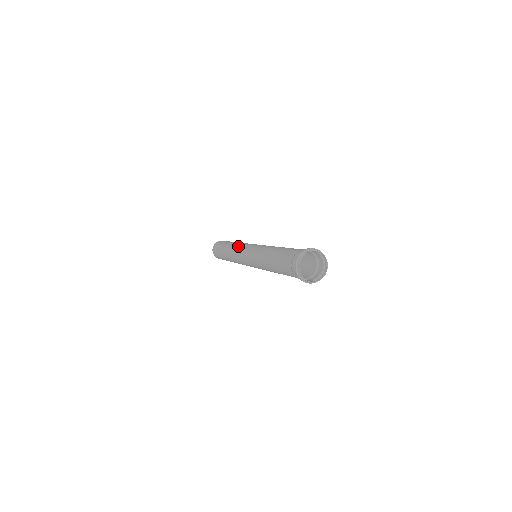
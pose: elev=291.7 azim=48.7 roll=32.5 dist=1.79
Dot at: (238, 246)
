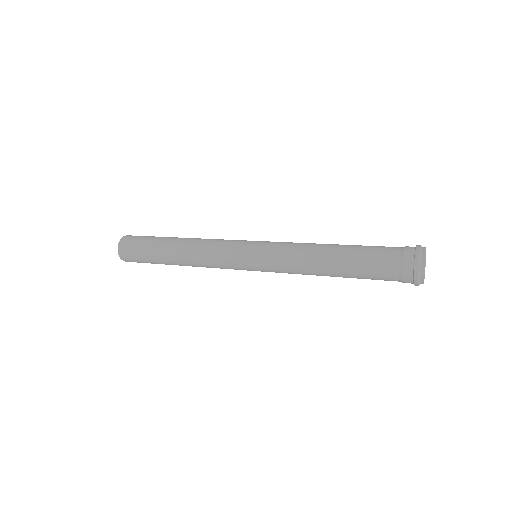
Dot at: (215, 243)
